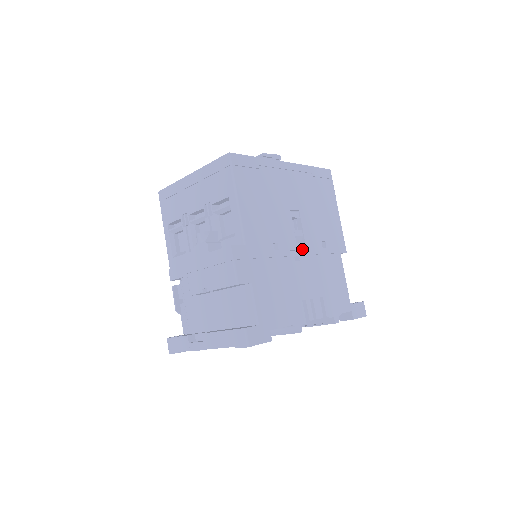
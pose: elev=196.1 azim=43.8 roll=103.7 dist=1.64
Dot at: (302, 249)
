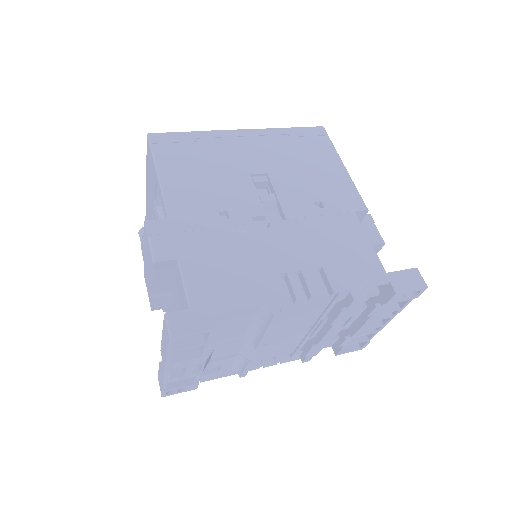
Dot at: (281, 216)
